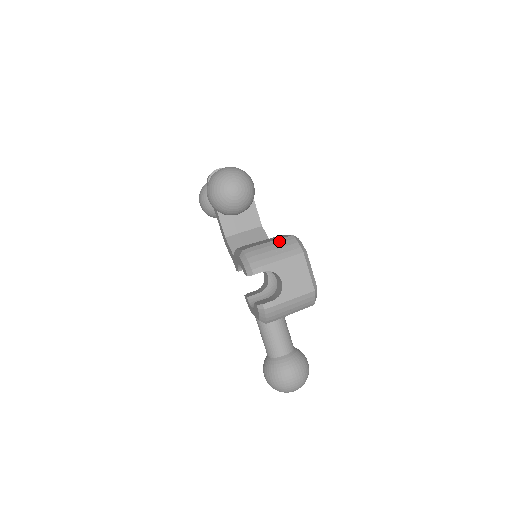
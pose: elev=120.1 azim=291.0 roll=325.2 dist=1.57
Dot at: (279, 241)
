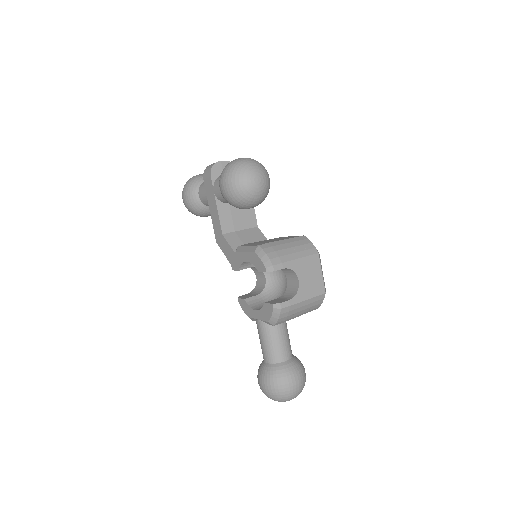
Dot at: (293, 240)
